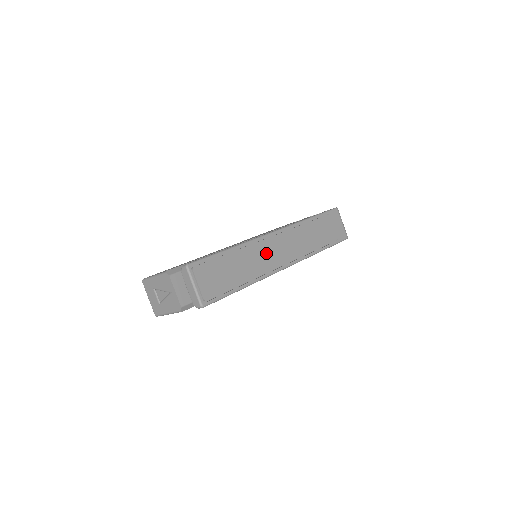
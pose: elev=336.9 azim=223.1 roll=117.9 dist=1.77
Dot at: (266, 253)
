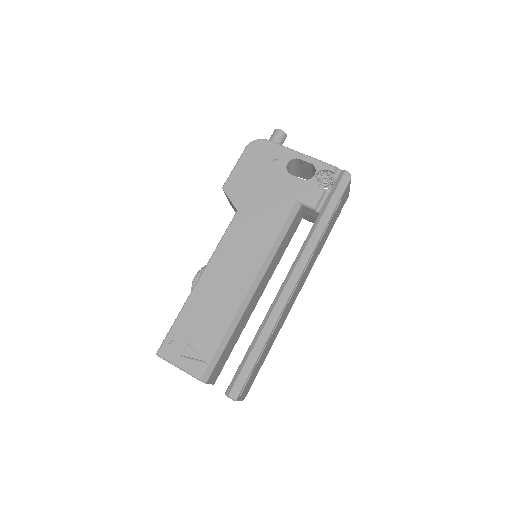
Dot at: (287, 309)
